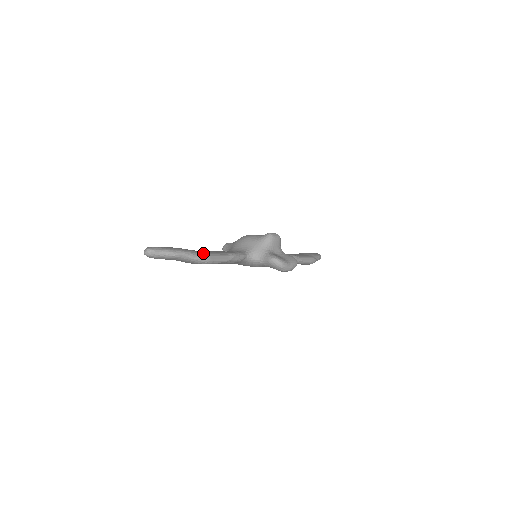
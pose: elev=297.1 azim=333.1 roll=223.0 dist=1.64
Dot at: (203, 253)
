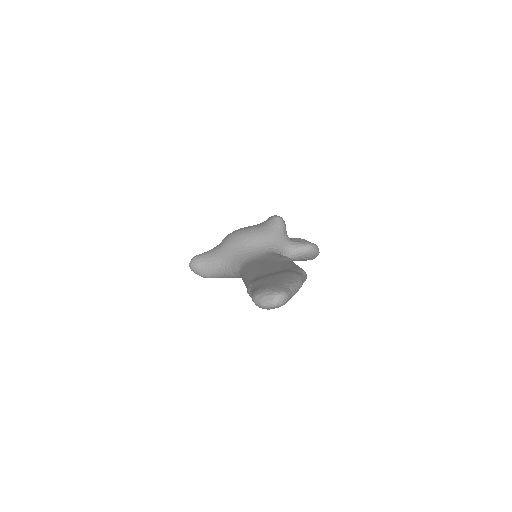
Dot at: (297, 268)
